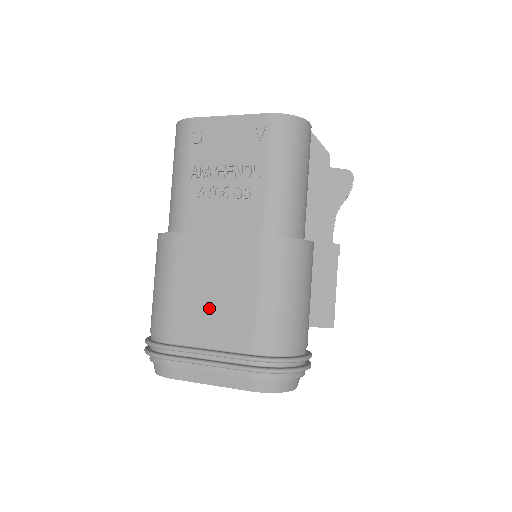
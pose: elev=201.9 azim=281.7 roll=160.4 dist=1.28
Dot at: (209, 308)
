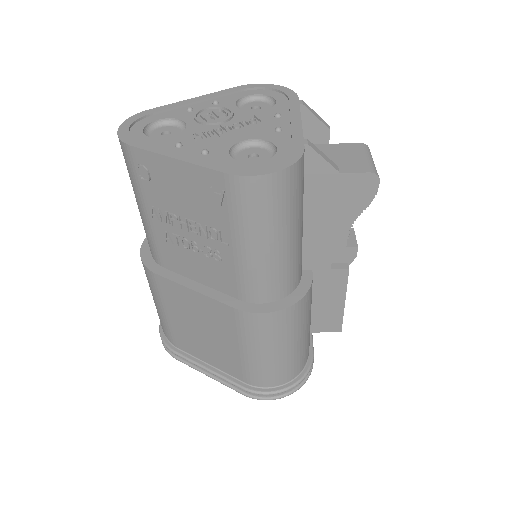
Dot at: (202, 341)
